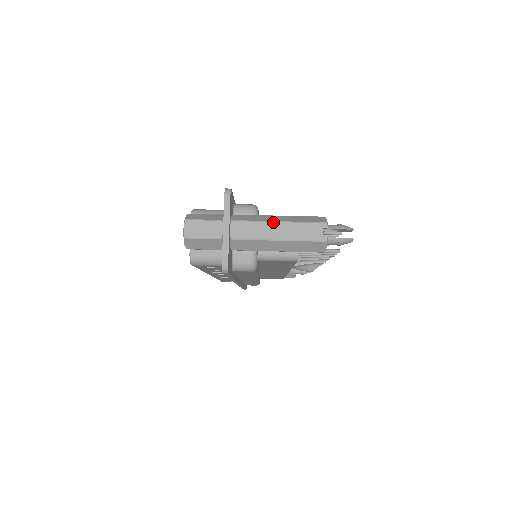
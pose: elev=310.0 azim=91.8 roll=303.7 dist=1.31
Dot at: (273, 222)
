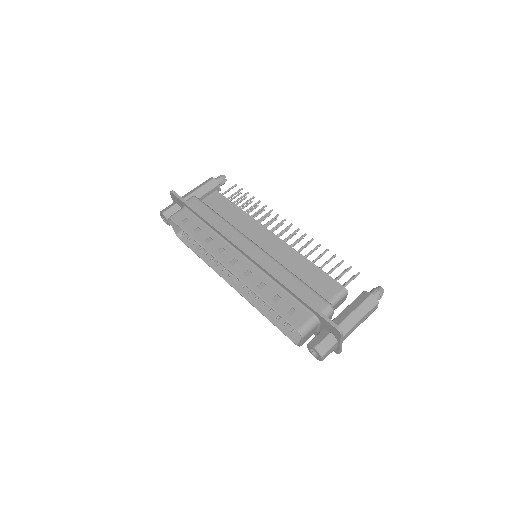
Dot at: (358, 322)
